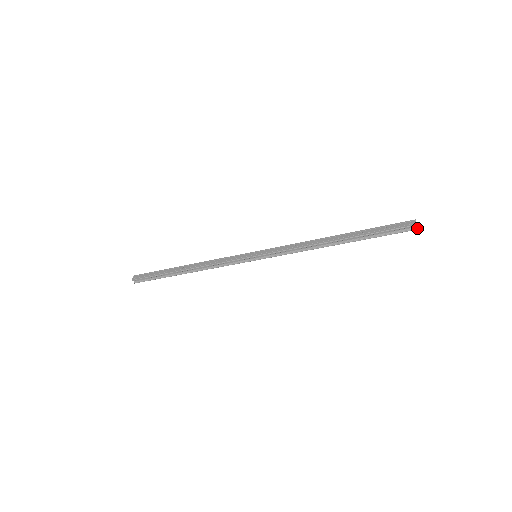
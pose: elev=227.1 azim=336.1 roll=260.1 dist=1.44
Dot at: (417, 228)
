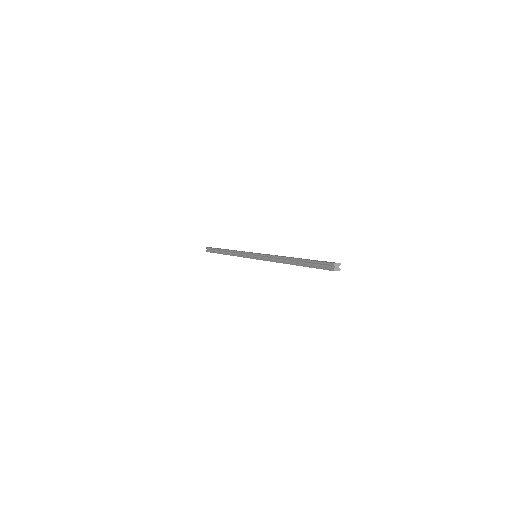
Dot at: (335, 269)
